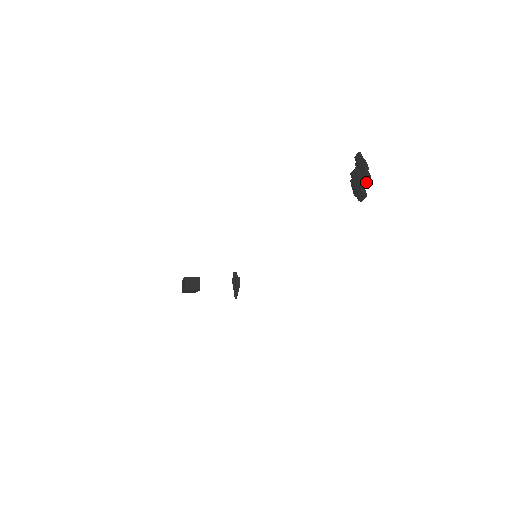
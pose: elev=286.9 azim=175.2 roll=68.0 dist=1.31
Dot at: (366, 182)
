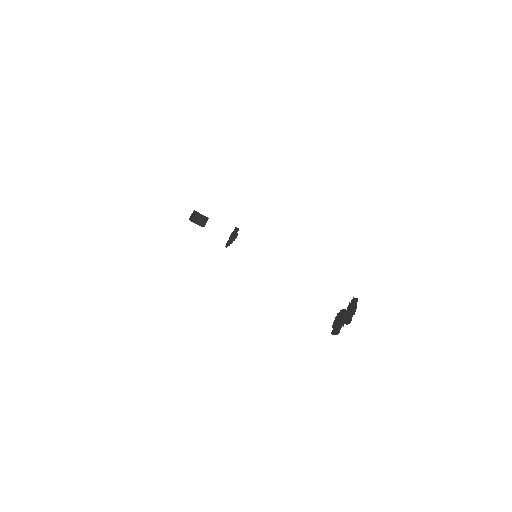
Dot at: occluded
